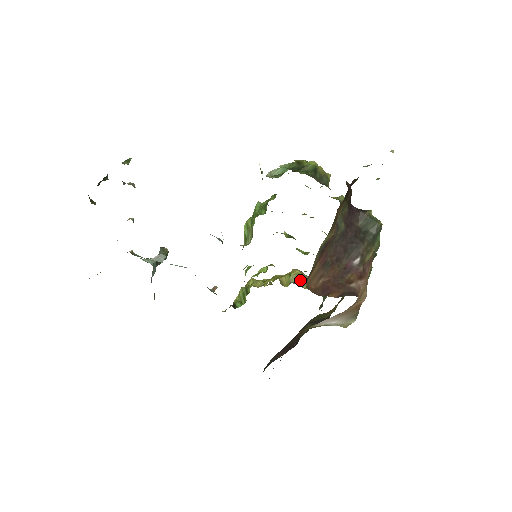
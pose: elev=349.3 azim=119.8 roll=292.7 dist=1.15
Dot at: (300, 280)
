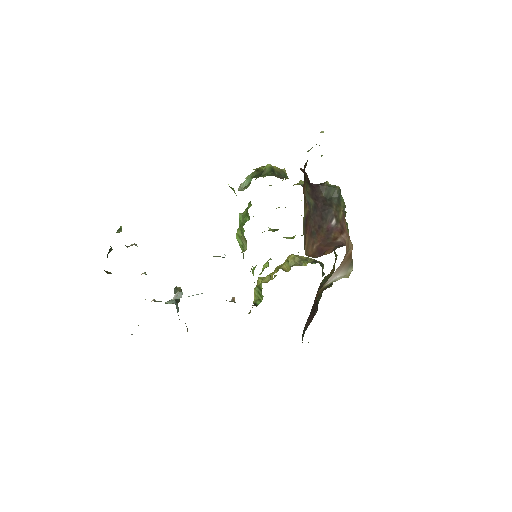
Dot at: (297, 261)
